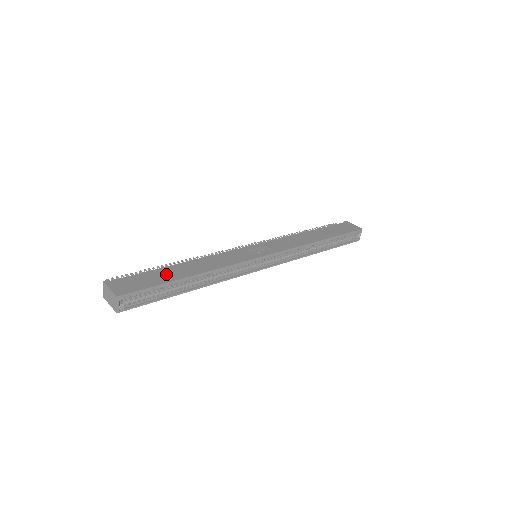
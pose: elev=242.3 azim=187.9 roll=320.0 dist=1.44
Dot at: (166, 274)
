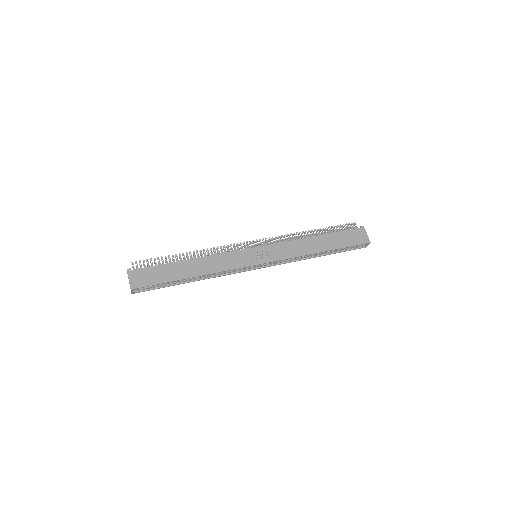
Dot at: (173, 271)
